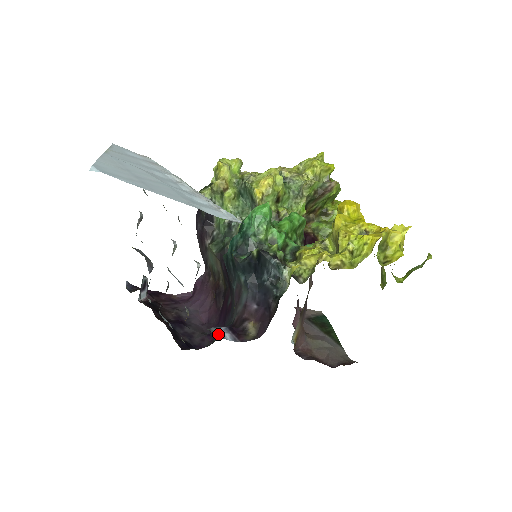
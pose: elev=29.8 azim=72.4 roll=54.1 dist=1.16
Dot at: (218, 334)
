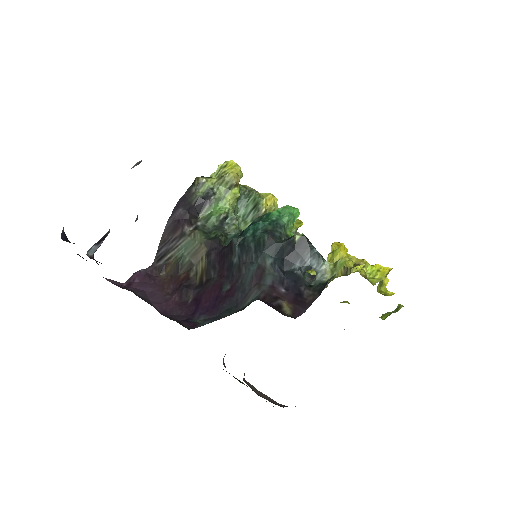
Dot at: occluded
